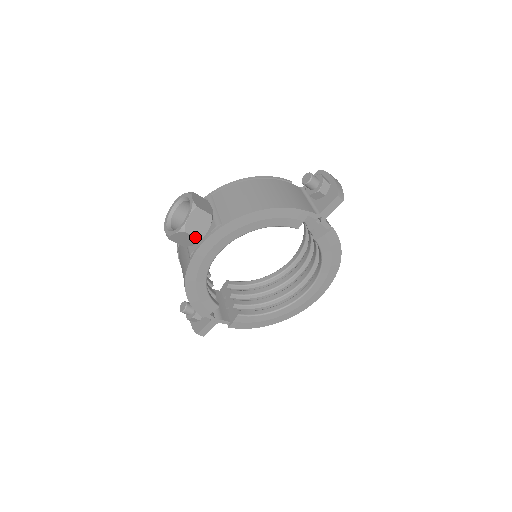
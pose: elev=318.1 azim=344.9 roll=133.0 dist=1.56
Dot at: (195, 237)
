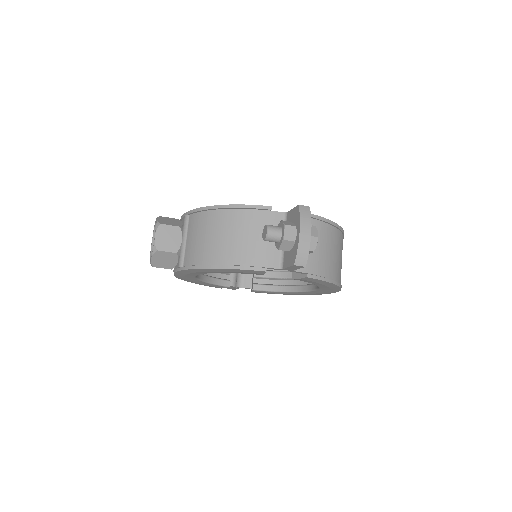
Dot at: (166, 268)
